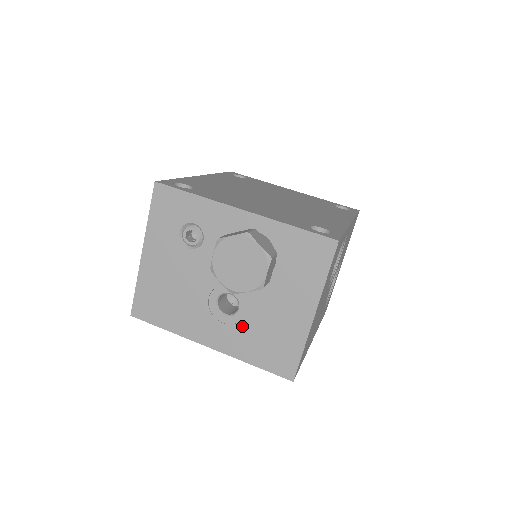
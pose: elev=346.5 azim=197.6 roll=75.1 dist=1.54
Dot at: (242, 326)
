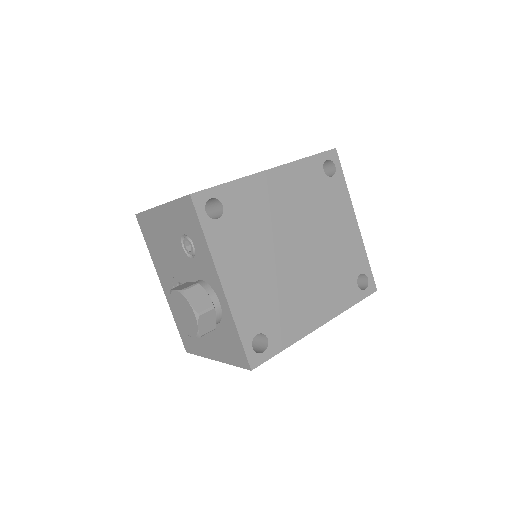
Dot at: occluded
